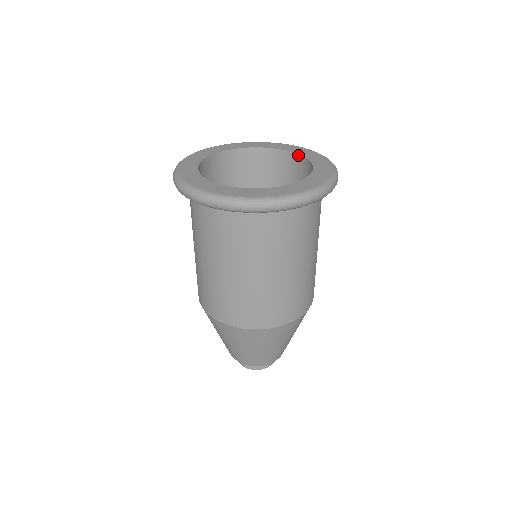
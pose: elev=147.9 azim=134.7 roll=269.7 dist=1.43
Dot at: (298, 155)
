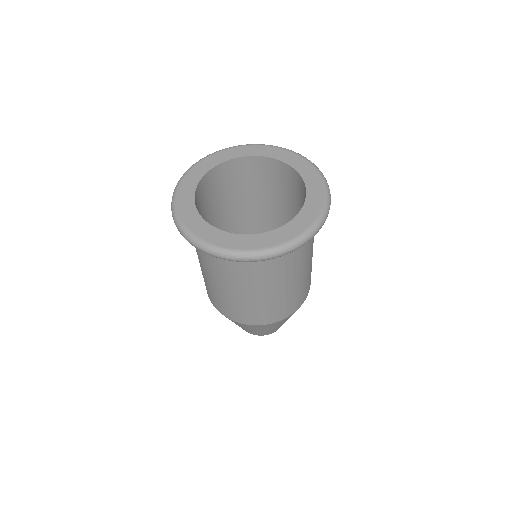
Dot at: (306, 193)
